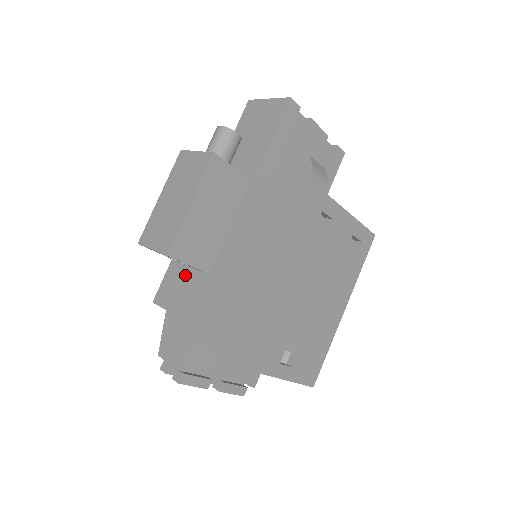
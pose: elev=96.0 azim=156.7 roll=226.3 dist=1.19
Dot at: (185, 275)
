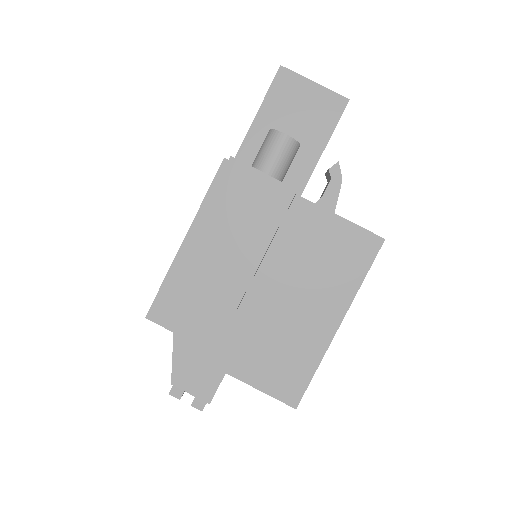
Dot at: occluded
